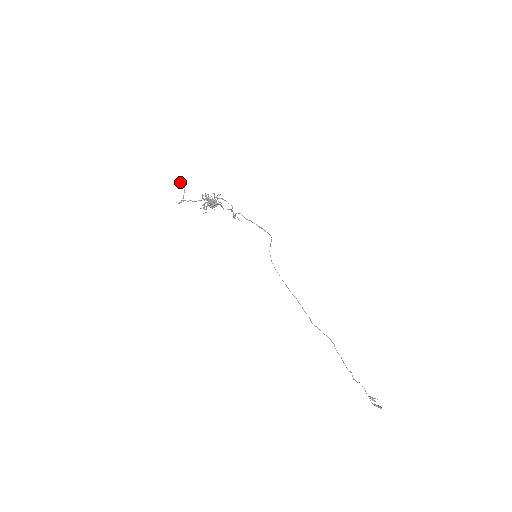
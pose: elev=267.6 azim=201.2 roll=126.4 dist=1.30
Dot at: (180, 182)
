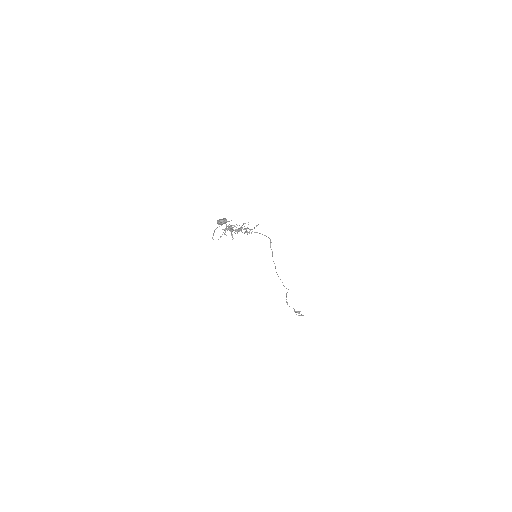
Dot at: (224, 223)
